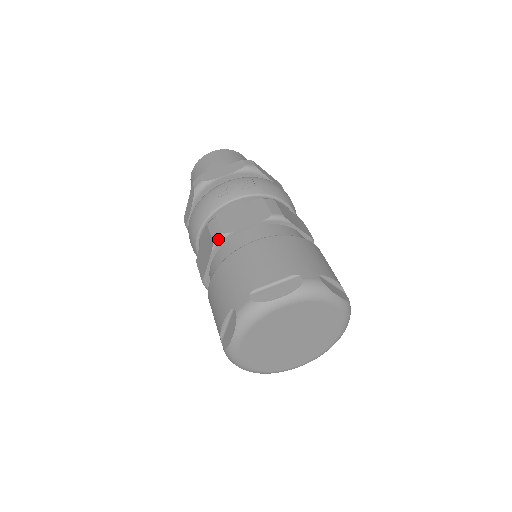
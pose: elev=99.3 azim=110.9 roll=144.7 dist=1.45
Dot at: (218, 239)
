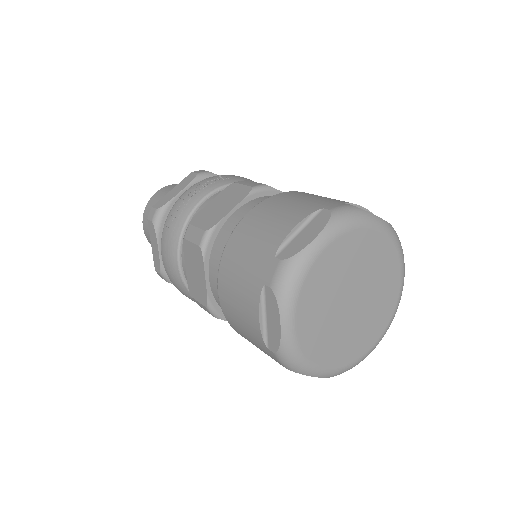
Dot at: (204, 240)
